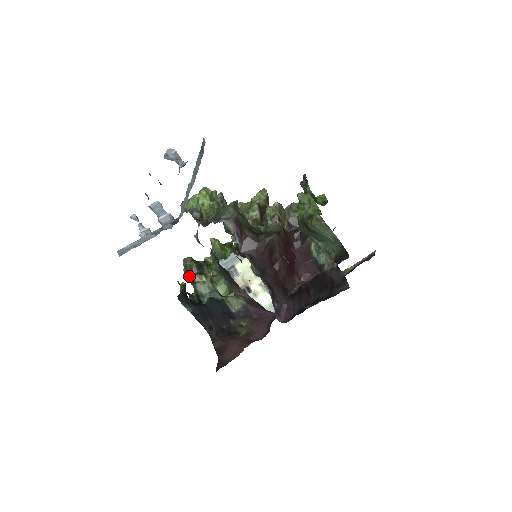
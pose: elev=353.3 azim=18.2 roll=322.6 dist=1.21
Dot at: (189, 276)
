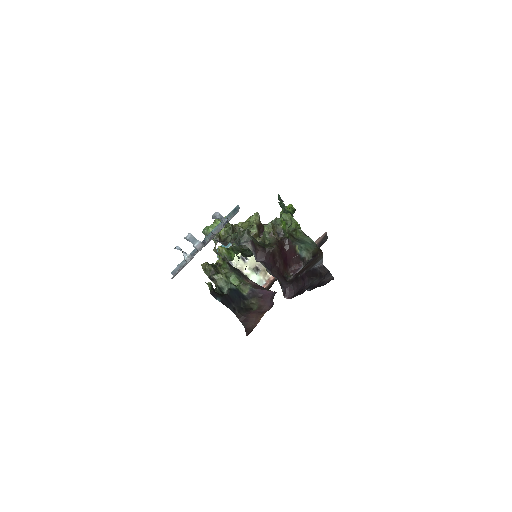
Dot at: (209, 276)
